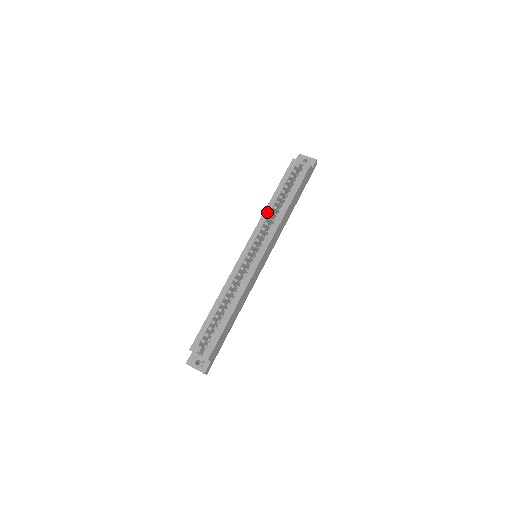
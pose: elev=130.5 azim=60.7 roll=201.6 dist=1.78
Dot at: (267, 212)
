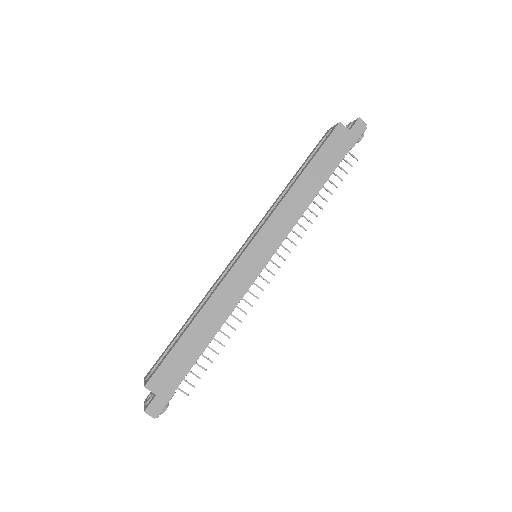
Dot at: (277, 199)
